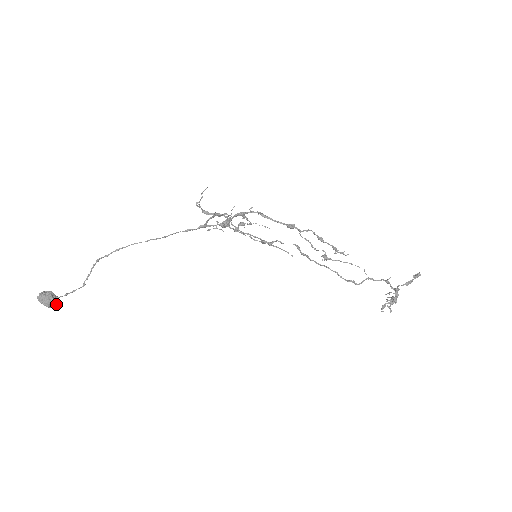
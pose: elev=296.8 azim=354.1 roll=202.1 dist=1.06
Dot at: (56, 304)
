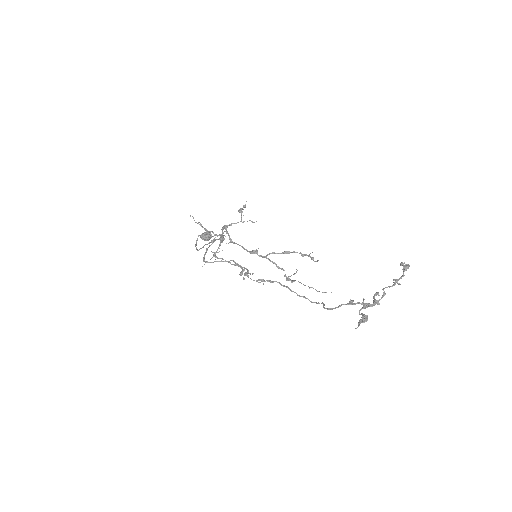
Dot at: occluded
